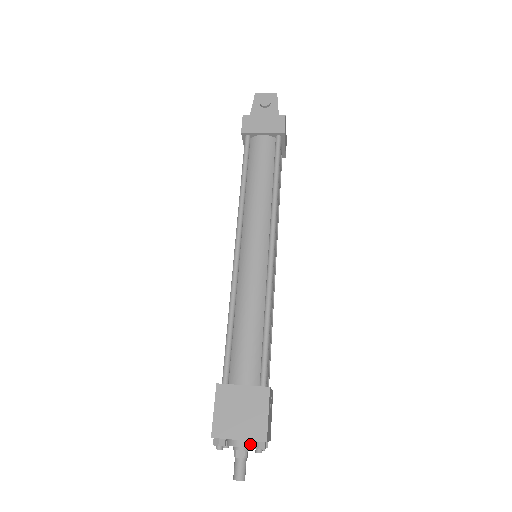
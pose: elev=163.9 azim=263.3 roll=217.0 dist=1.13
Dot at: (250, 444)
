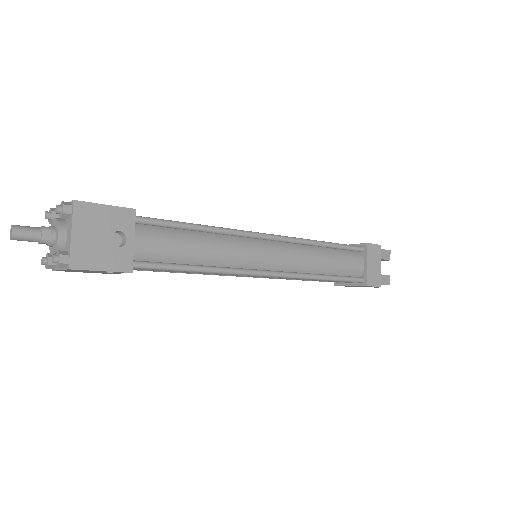
Dot at: (62, 221)
